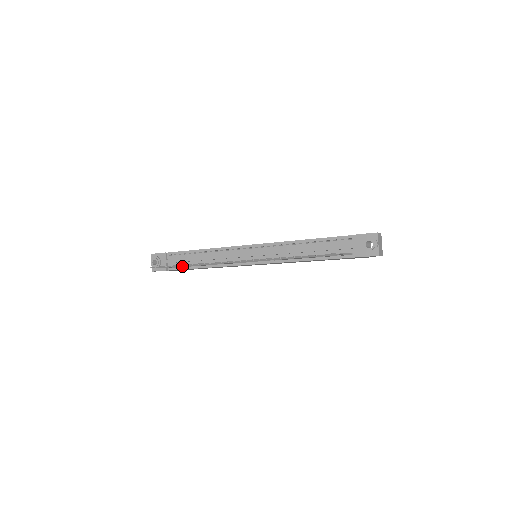
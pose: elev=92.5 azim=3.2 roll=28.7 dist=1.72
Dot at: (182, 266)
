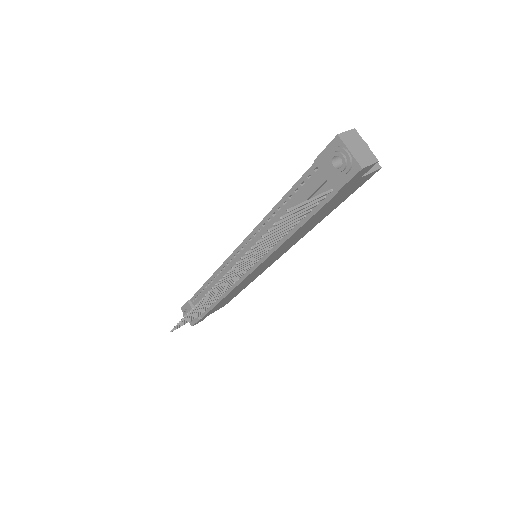
Dot at: (197, 312)
